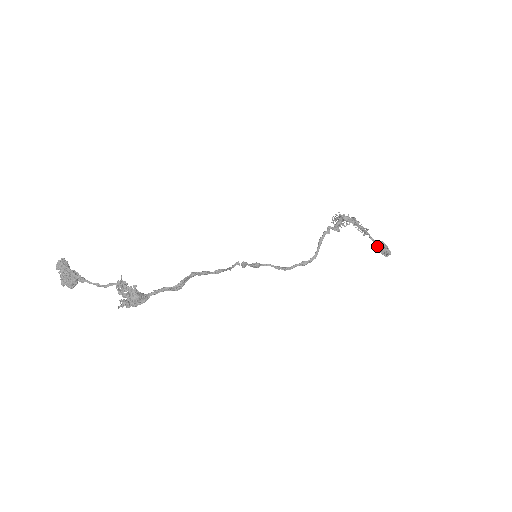
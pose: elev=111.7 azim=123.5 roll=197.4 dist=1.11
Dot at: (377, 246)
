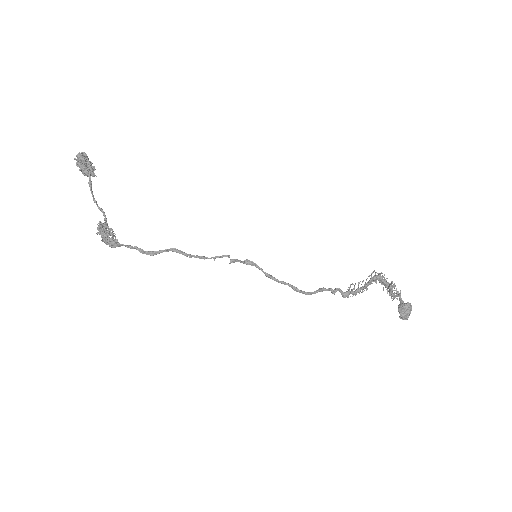
Dot at: (400, 307)
